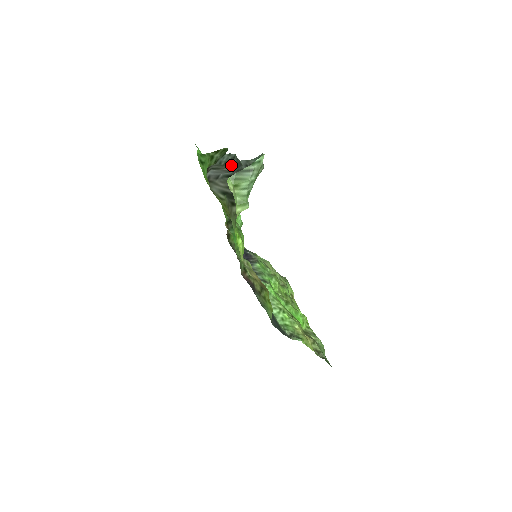
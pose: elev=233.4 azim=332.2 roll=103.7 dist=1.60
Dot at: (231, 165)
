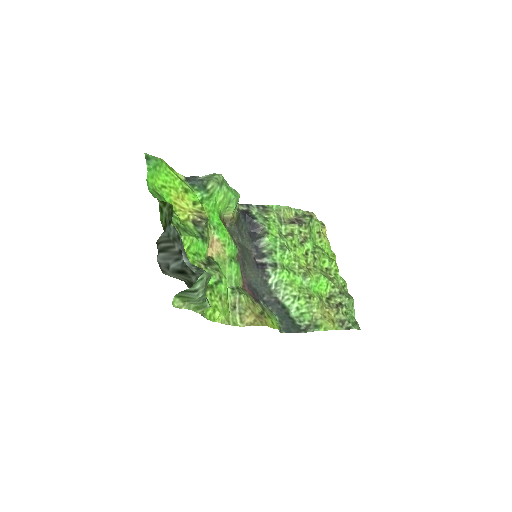
Dot at: (180, 246)
